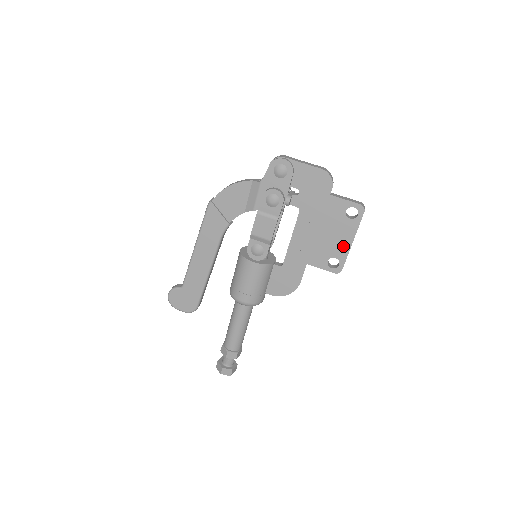
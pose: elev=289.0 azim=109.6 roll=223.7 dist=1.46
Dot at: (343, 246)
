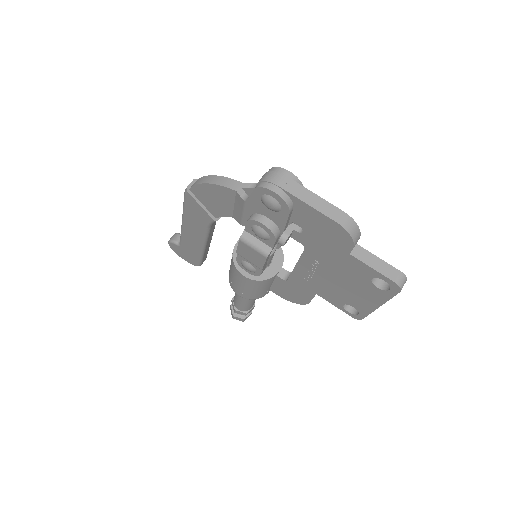
Dot at: (365, 304)
